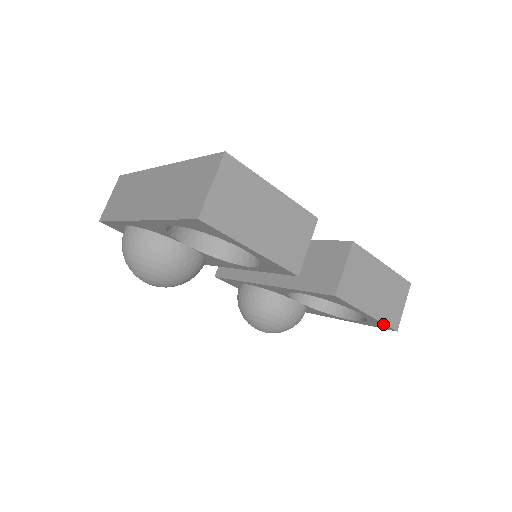
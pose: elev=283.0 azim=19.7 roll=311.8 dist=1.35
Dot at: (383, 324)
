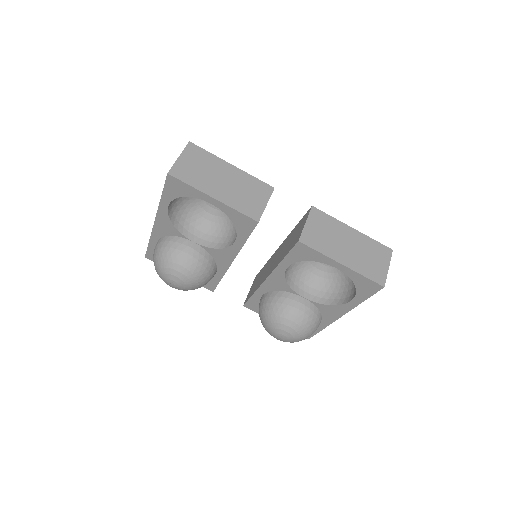
Dot at: (365, 278)
